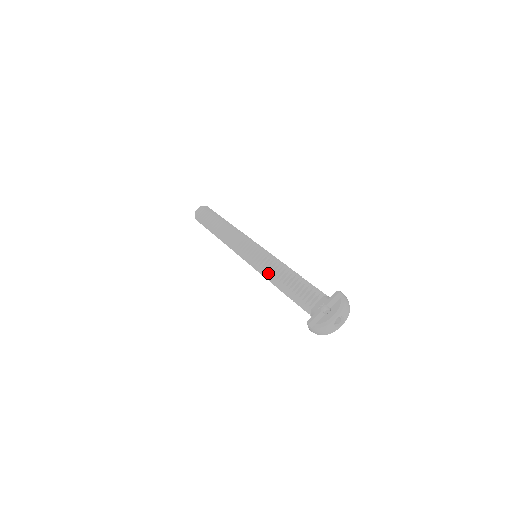
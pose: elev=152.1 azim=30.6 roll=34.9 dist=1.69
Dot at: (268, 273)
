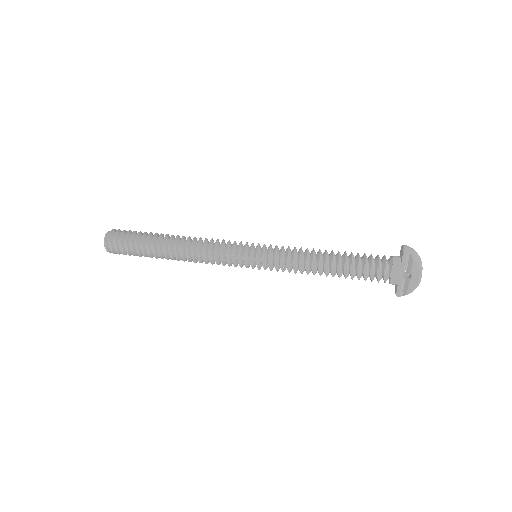
Dot at: (301, 273)
